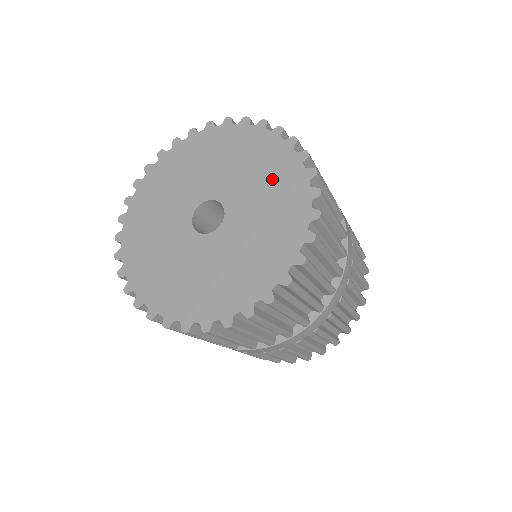
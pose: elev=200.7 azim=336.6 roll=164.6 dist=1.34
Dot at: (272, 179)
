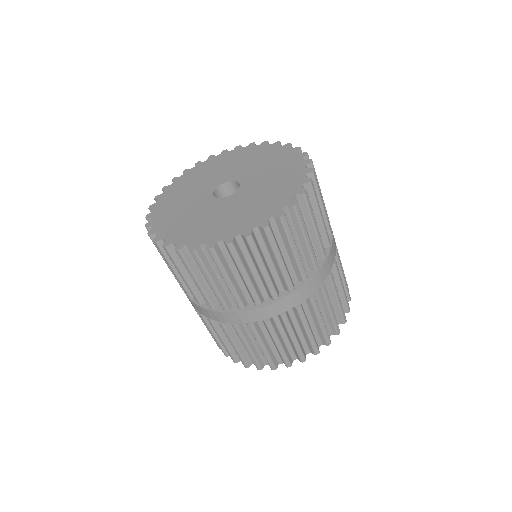
Dot at: (281, 172)
